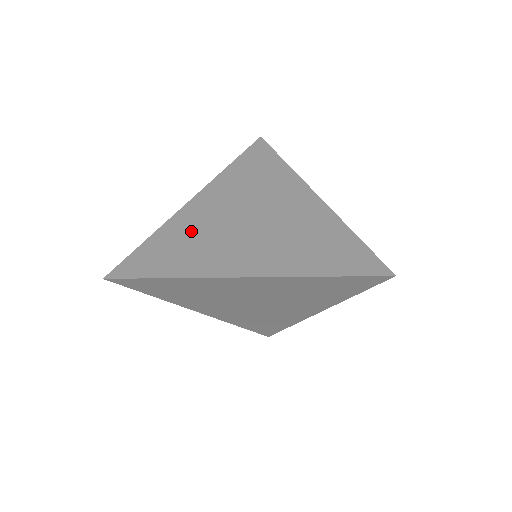
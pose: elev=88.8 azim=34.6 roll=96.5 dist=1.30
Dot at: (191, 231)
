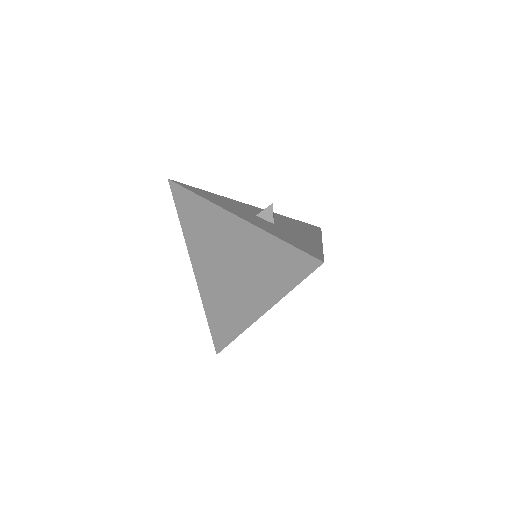
Dot at: (215, 298)
